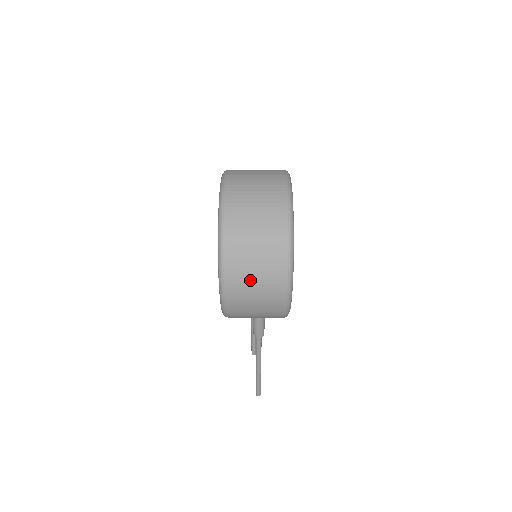
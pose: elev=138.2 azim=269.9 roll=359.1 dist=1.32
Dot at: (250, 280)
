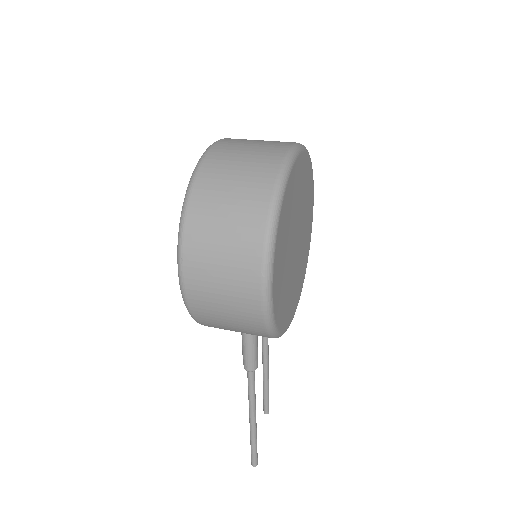
Dot at: (214, 258)
